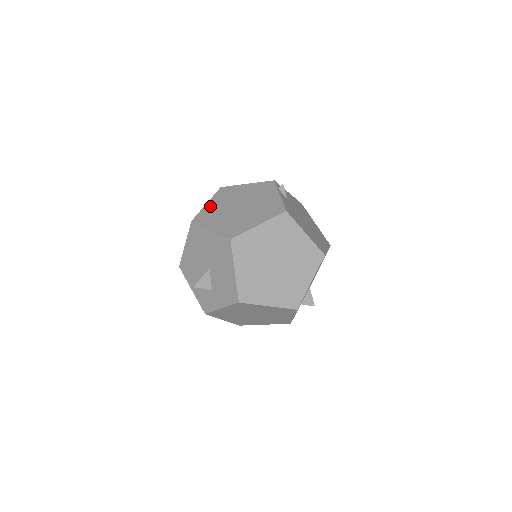
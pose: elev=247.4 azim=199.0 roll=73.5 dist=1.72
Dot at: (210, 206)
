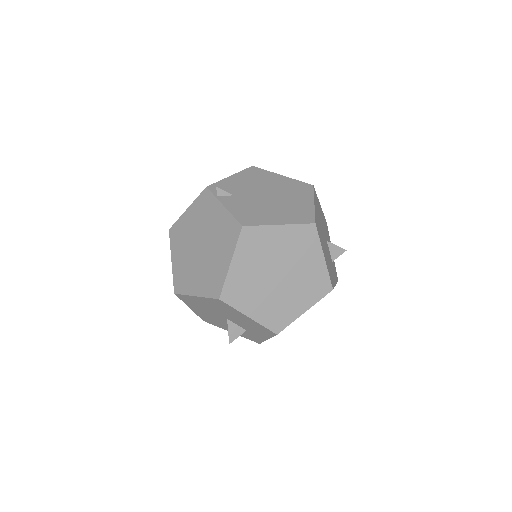
Dot at: (176, 263)
